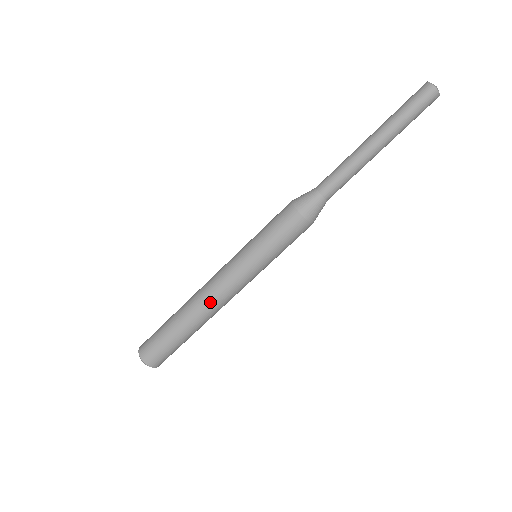
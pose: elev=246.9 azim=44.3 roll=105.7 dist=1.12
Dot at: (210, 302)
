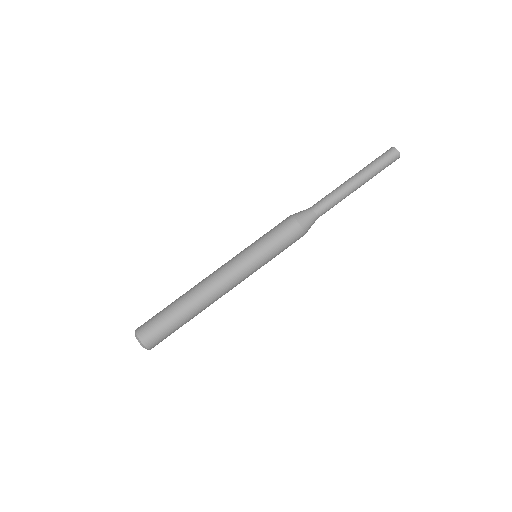
Dot at: (207, 278)
